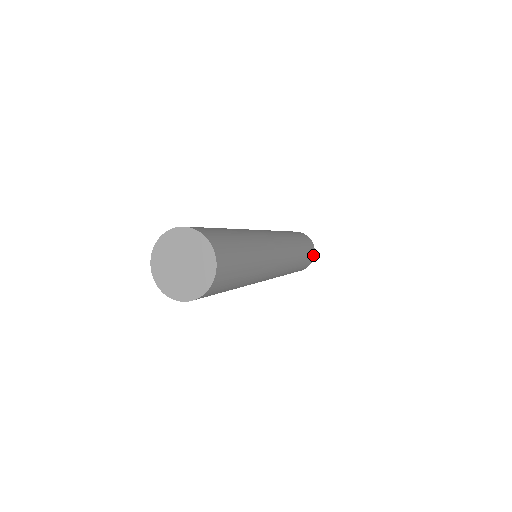
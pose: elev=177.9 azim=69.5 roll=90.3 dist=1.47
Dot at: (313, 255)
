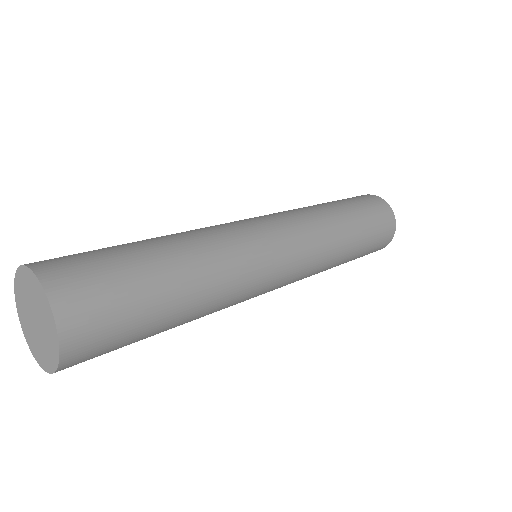
Dot at: (385, 206)
